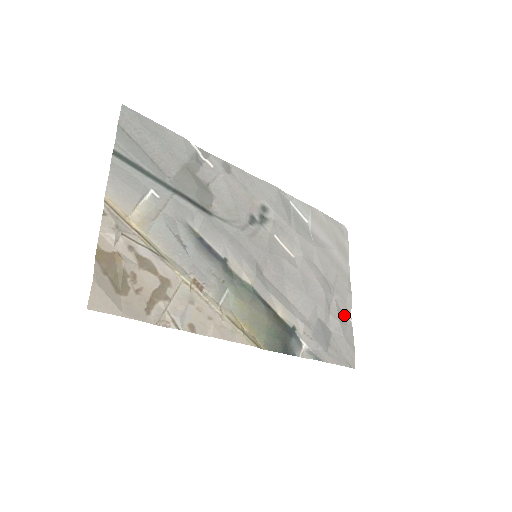
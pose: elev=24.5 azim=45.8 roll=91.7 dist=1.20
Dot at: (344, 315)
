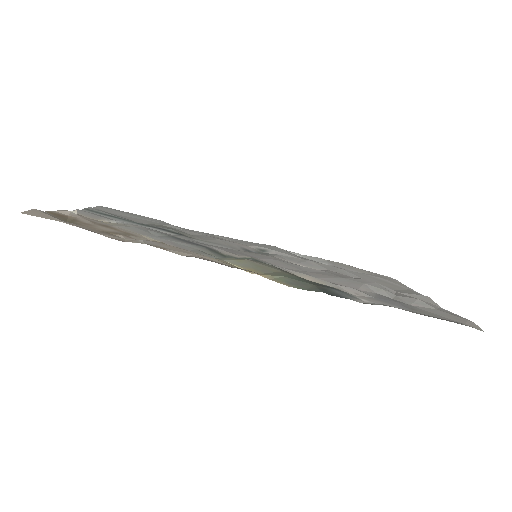
Dot at: occluded
